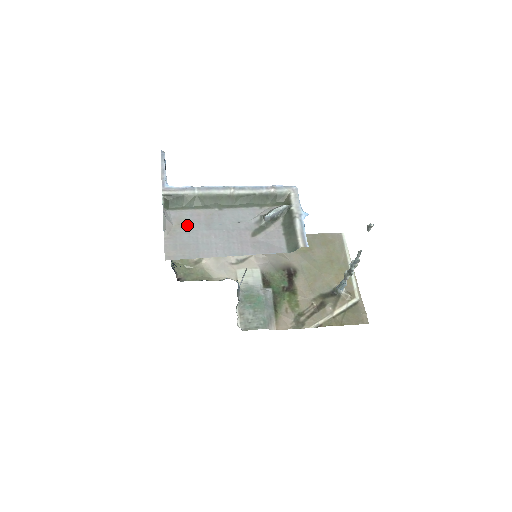
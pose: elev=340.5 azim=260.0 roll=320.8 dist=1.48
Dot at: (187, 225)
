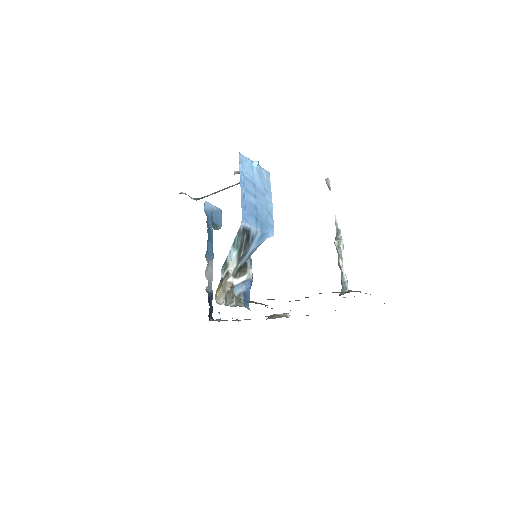
Dot at: occluded
